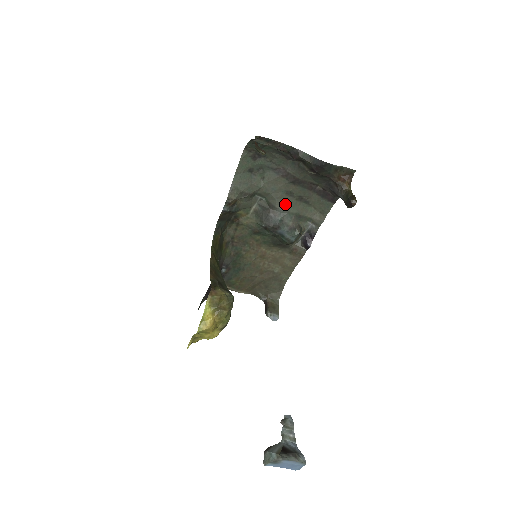
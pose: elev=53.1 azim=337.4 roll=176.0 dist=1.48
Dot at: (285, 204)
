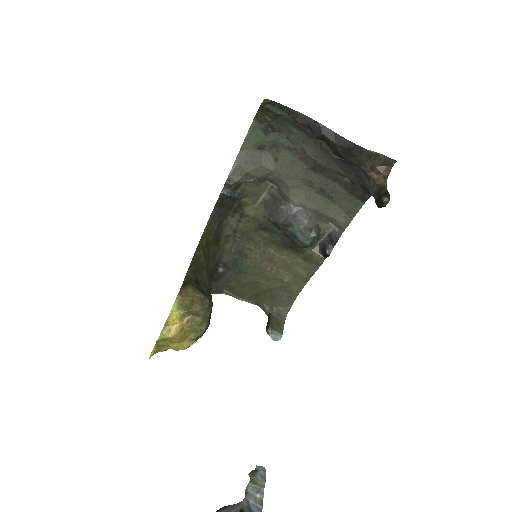
Dot at: (301, 196)
